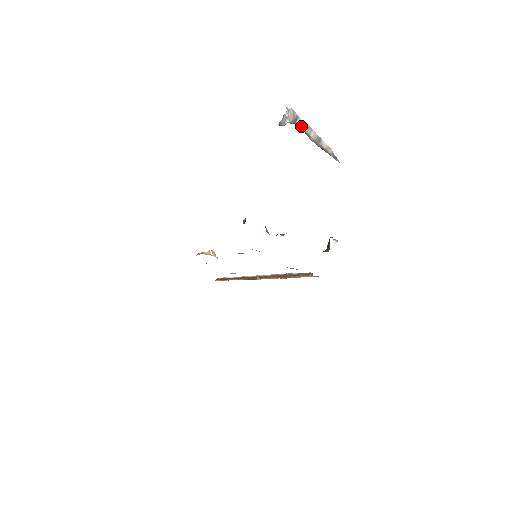
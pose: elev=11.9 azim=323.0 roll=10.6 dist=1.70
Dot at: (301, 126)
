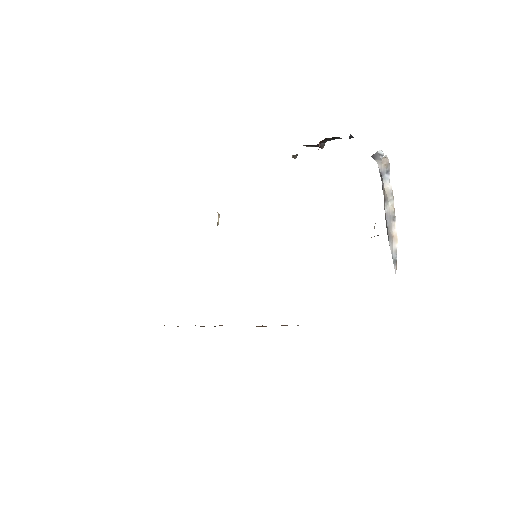
Dot at: (386, 187)
